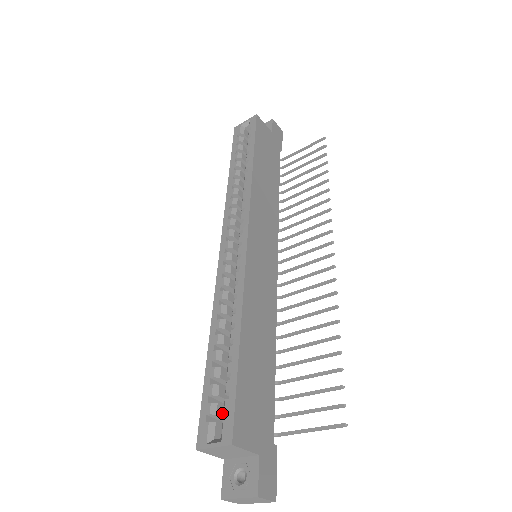
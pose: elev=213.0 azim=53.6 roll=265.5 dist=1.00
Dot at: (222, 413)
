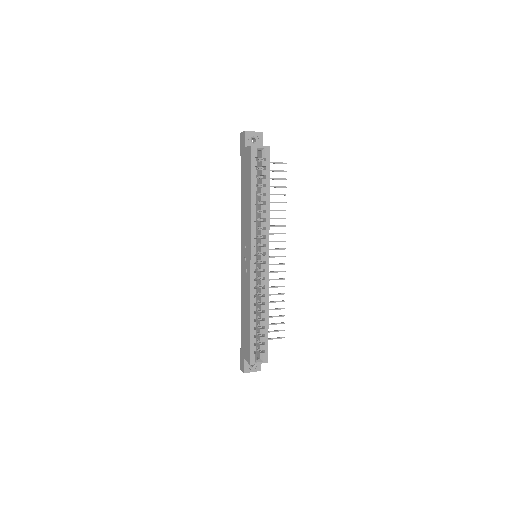
Dot at: occluded
